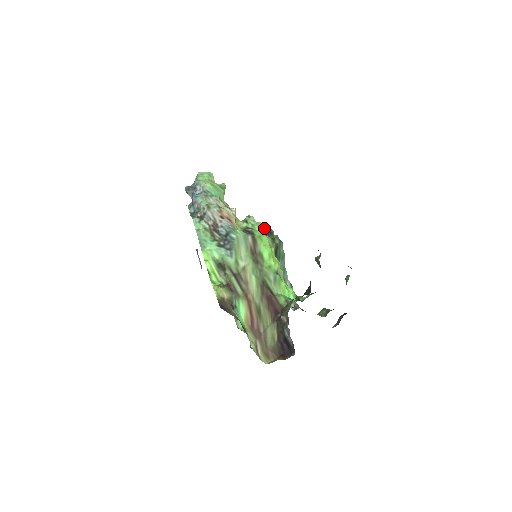
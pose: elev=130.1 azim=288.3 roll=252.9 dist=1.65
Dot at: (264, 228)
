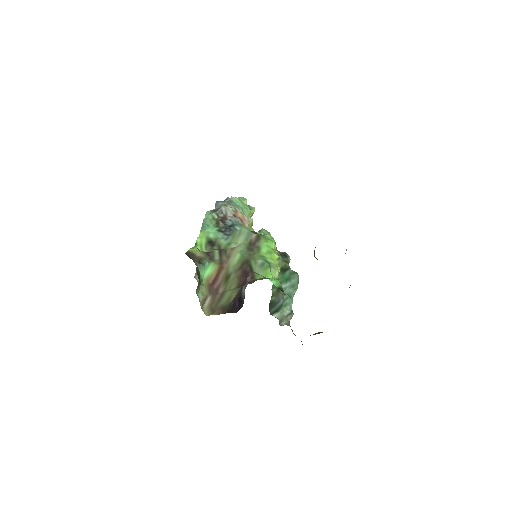
Dot at: (280, 252)
